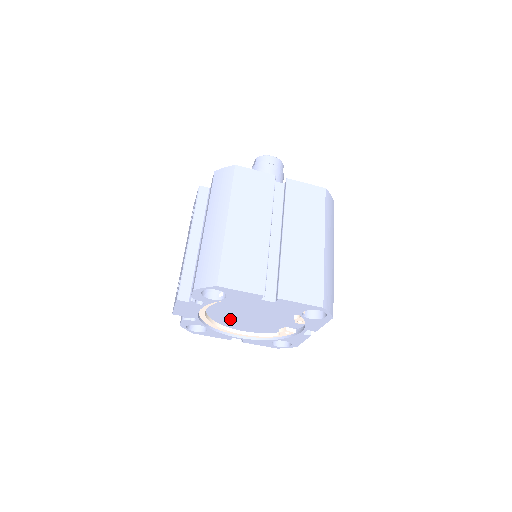
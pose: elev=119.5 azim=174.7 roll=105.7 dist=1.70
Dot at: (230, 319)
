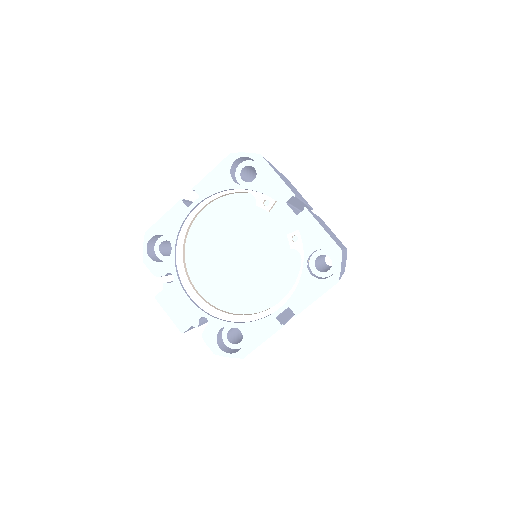
Dot at: (240, 291)
